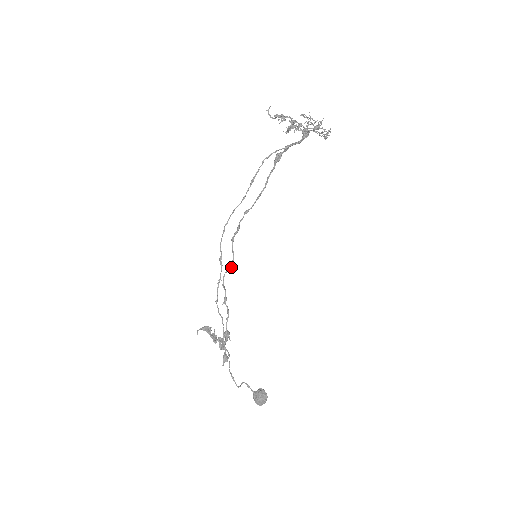
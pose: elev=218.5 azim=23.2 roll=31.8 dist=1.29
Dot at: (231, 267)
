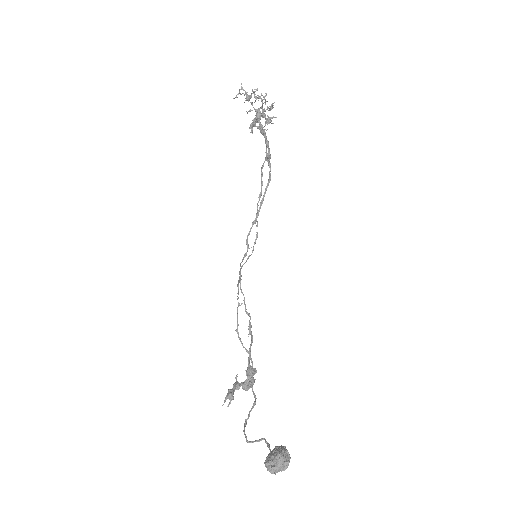
Dot at: (240, 282)
